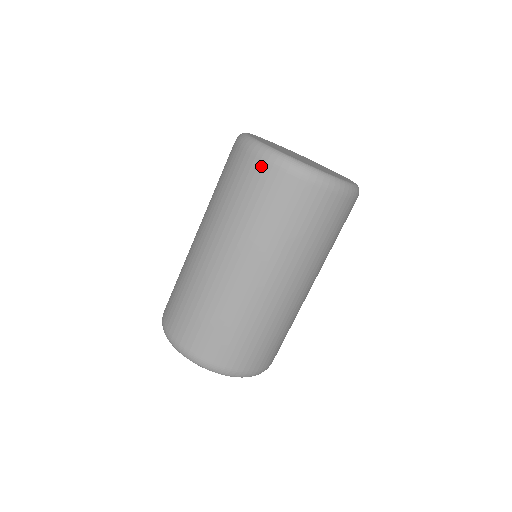
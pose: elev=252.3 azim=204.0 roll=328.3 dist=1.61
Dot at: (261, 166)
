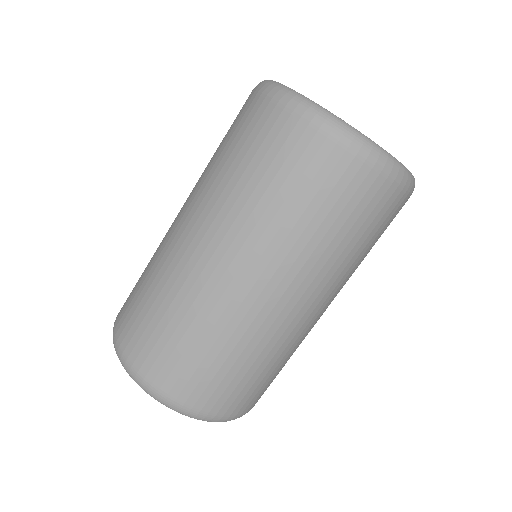
Dot at: (327, 147)
